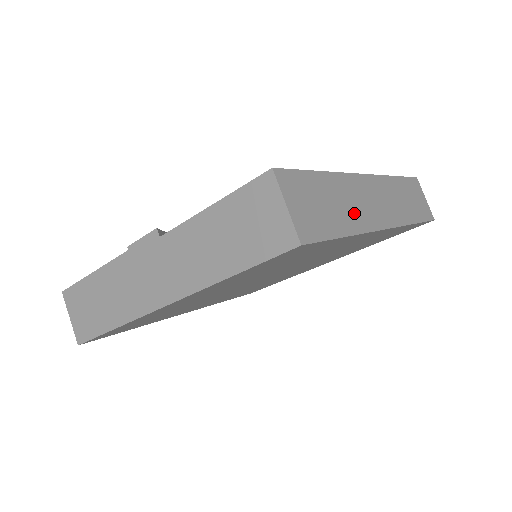
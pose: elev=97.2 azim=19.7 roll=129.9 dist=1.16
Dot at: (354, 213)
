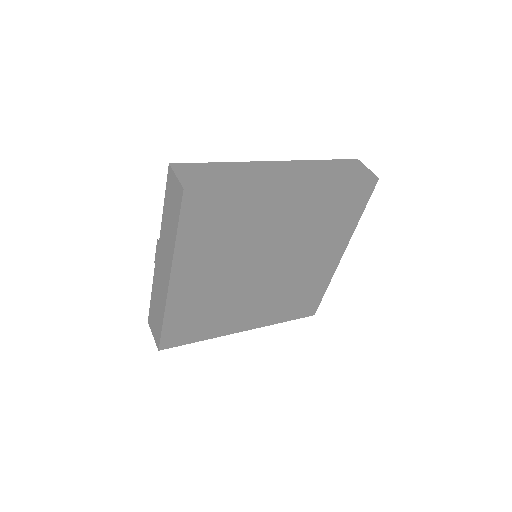
Dot at: (250, 177)
